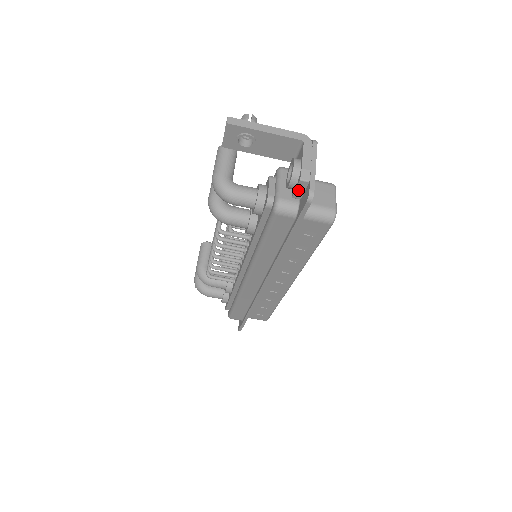
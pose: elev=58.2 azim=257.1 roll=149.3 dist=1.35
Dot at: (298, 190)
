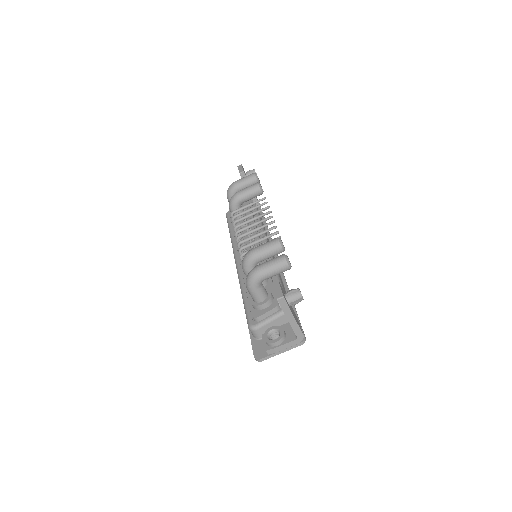
Dot at: (264, 343)
